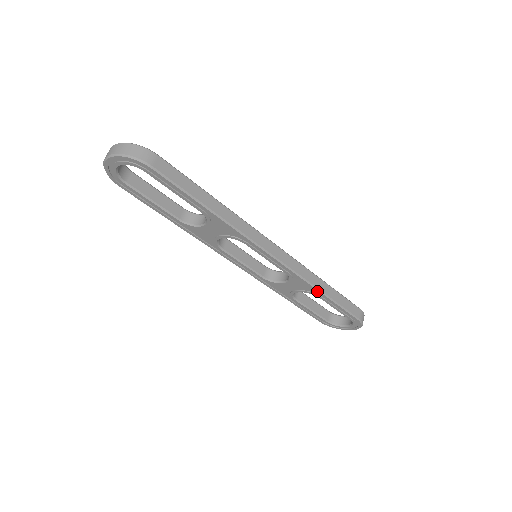
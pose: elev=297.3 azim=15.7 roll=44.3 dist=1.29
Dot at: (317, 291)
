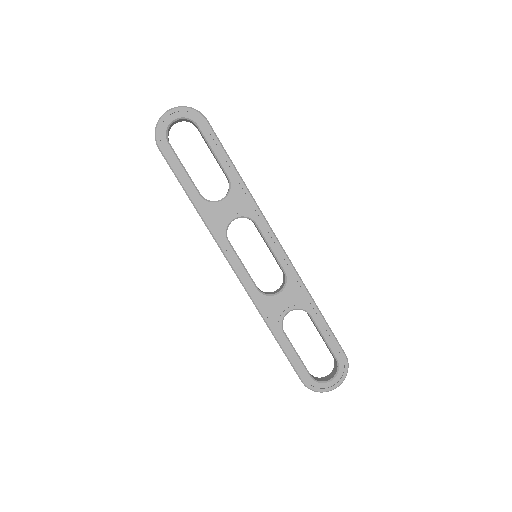
Dot at: (311, 301)
